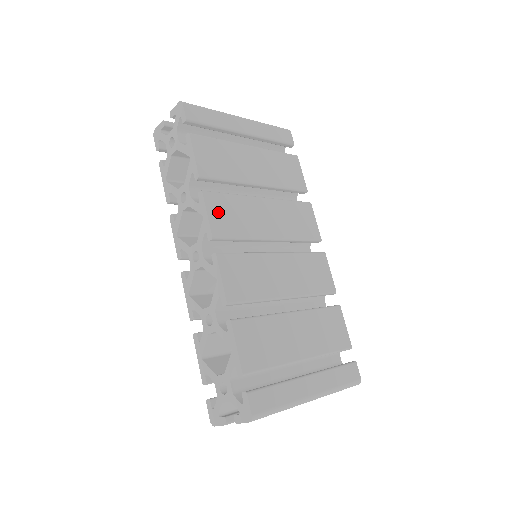
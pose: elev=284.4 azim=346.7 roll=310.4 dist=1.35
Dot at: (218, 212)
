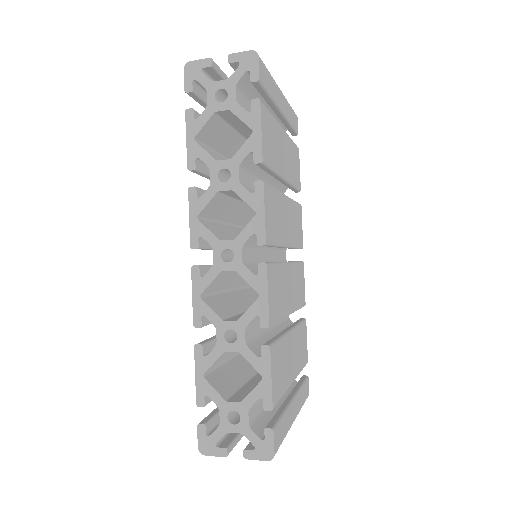
Dot at: (269, 211)
